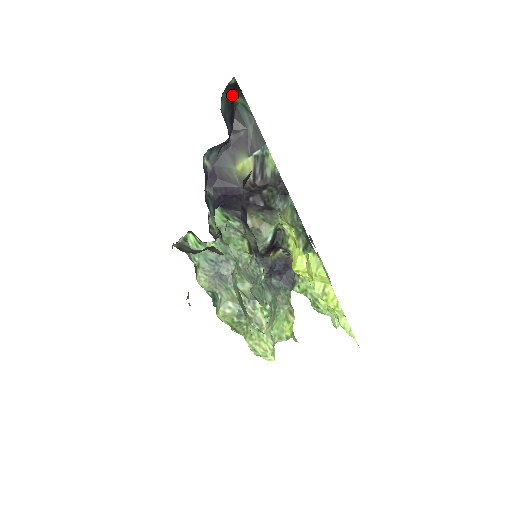
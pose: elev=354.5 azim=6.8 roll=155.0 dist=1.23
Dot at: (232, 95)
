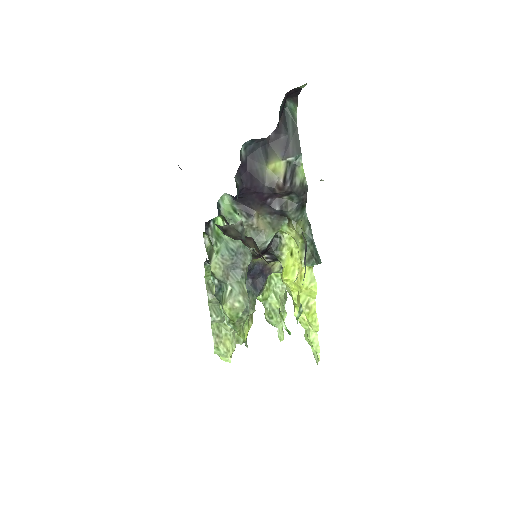
Dot at: (287, 97)
